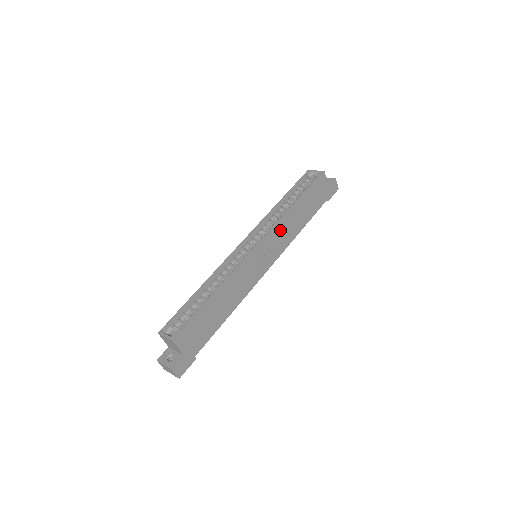
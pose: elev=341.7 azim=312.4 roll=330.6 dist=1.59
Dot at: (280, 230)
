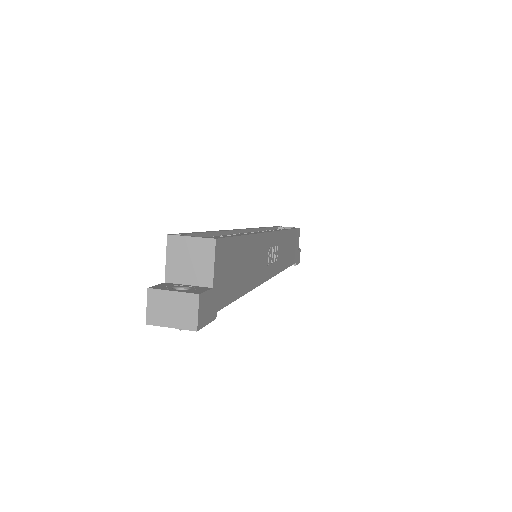
Dot at: (282, 241)
